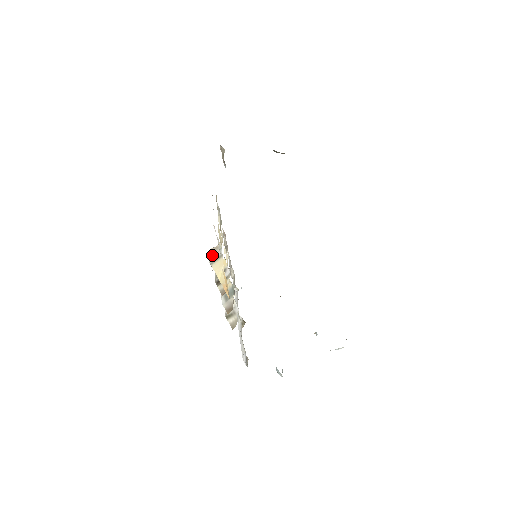
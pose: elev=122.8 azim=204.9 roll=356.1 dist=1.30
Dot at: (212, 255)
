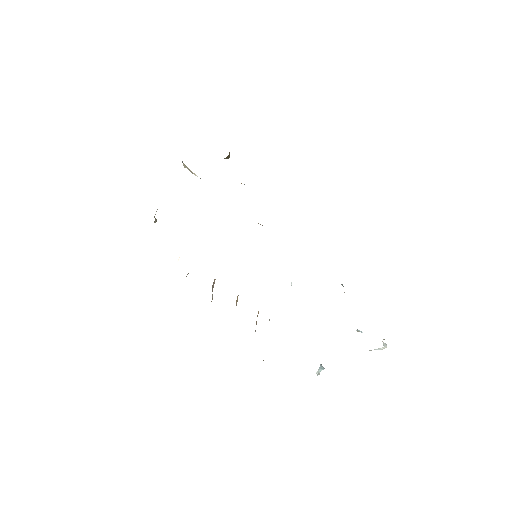
Dot at: (176, 263)
